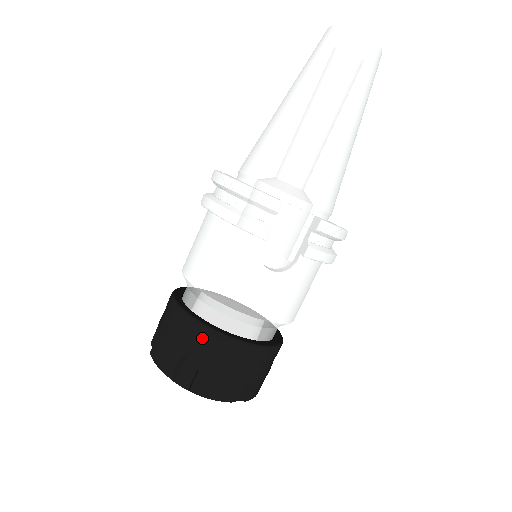
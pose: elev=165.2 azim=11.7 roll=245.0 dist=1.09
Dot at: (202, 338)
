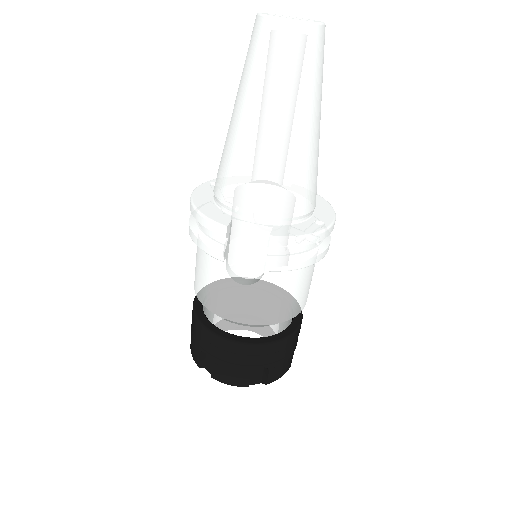
Dot at: (207, 339)
